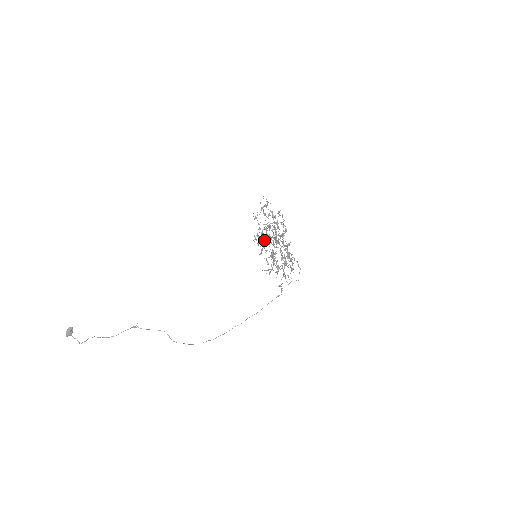
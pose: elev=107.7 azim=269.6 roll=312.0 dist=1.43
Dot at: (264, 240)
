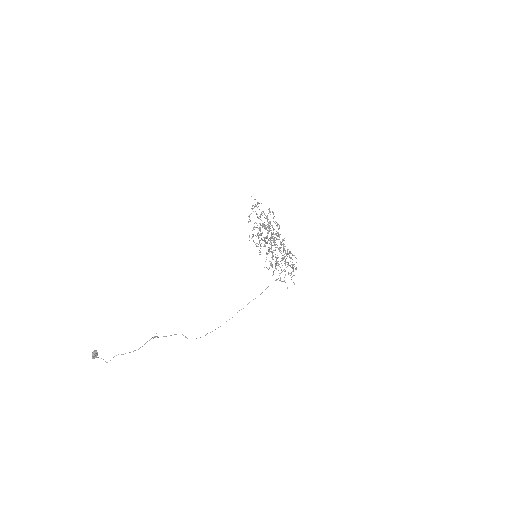
Dot at: occluded
